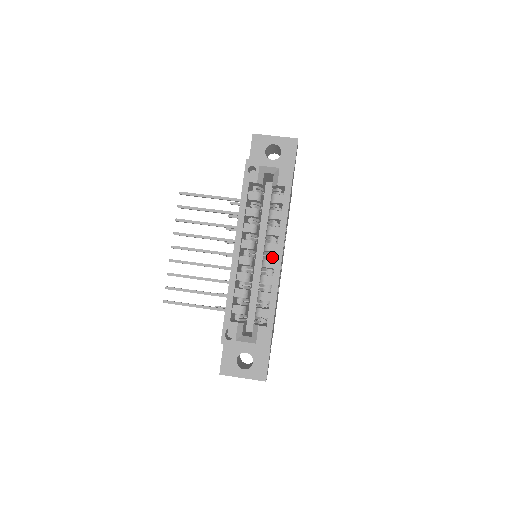
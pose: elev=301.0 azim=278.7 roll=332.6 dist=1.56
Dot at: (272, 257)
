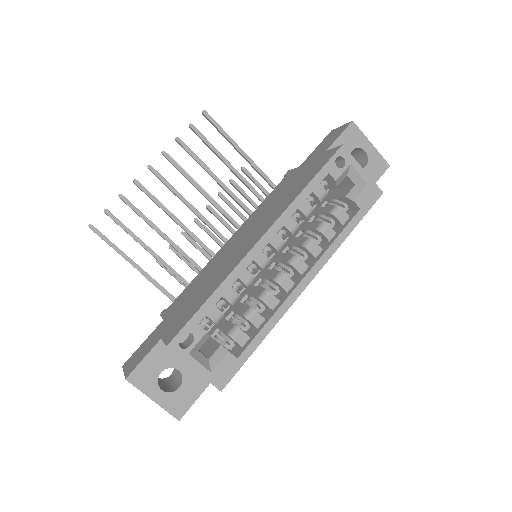
Dot at: (291, 276)
